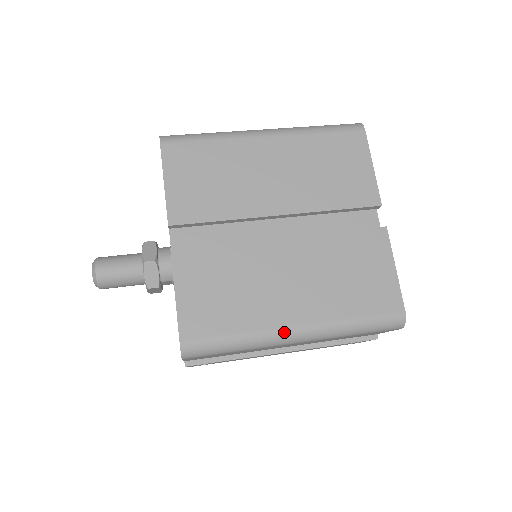
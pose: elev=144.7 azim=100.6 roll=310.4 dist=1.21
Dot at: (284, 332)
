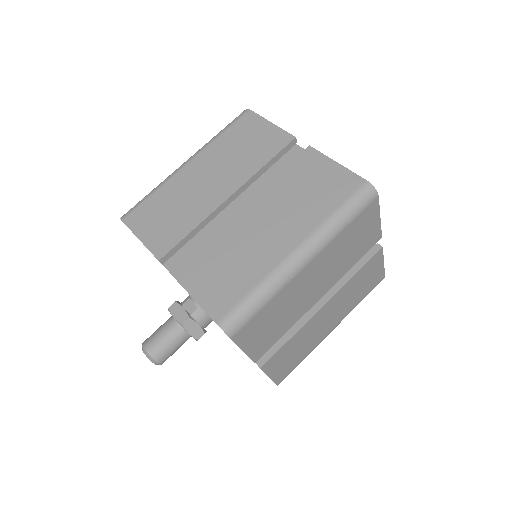
Dot at: occluded
